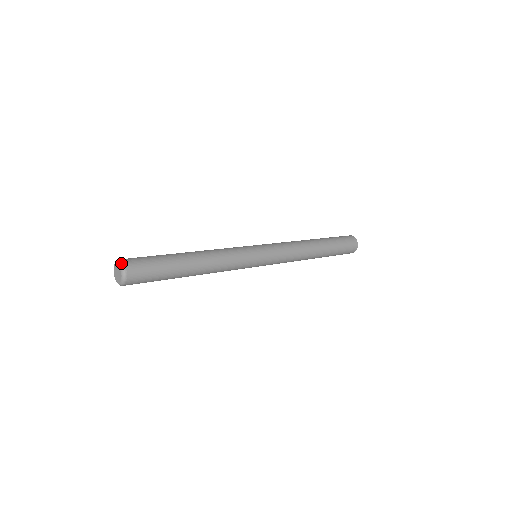
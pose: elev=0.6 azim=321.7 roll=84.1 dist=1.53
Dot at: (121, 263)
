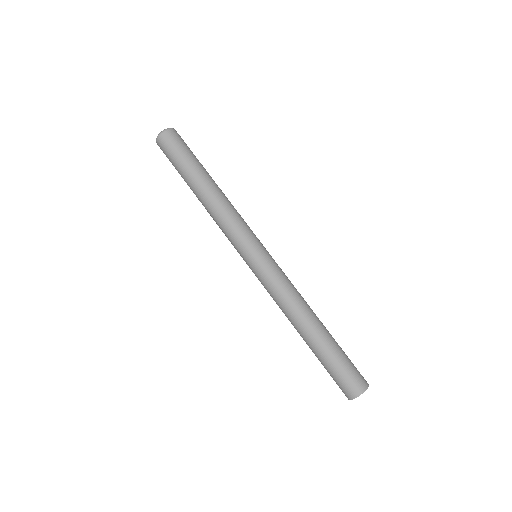
Dot at: (174, 129)
